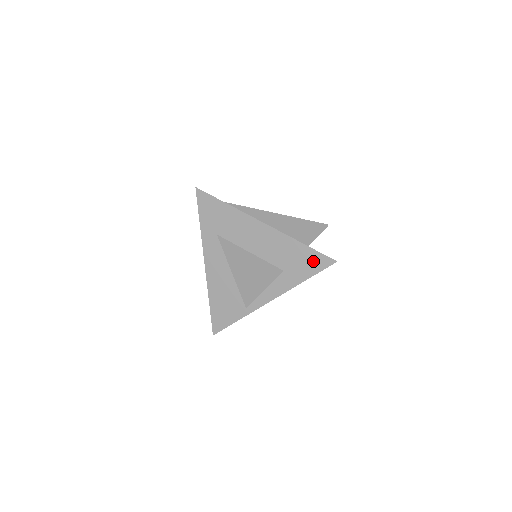
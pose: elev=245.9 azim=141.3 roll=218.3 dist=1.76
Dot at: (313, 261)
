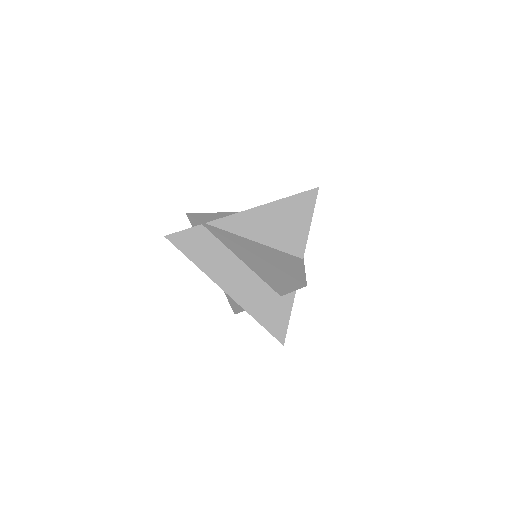
Dot at: occluded
